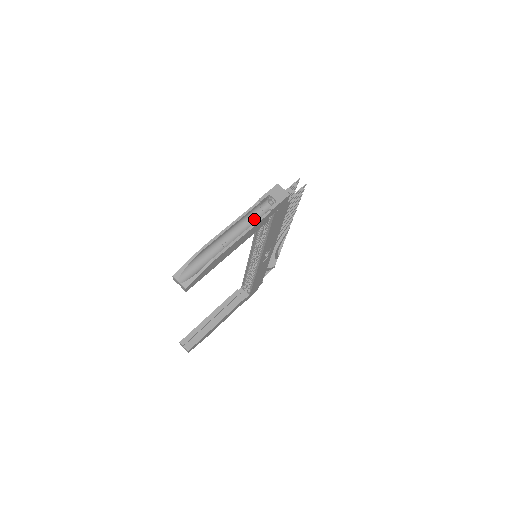
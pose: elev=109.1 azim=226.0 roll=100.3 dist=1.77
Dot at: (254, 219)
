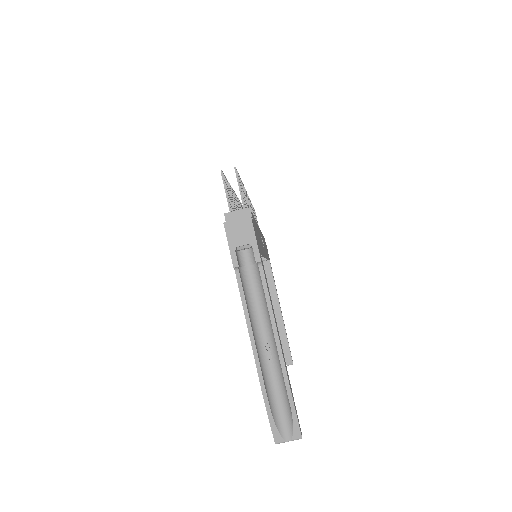
Dot at: (254, 286)
